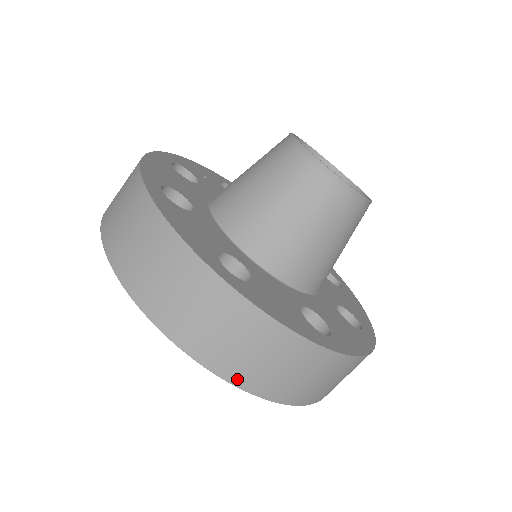
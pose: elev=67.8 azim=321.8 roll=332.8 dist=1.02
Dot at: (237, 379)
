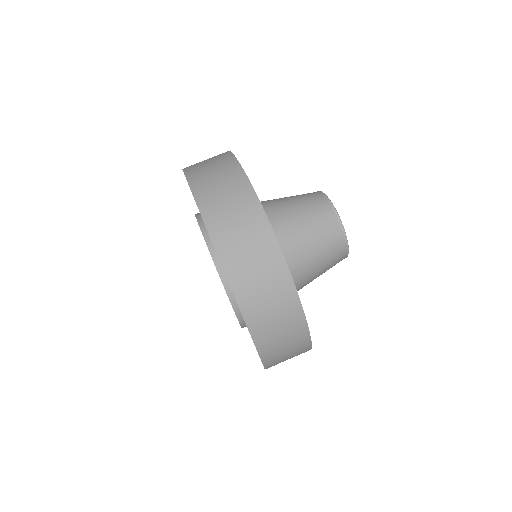
Dot at: (200, 198)
